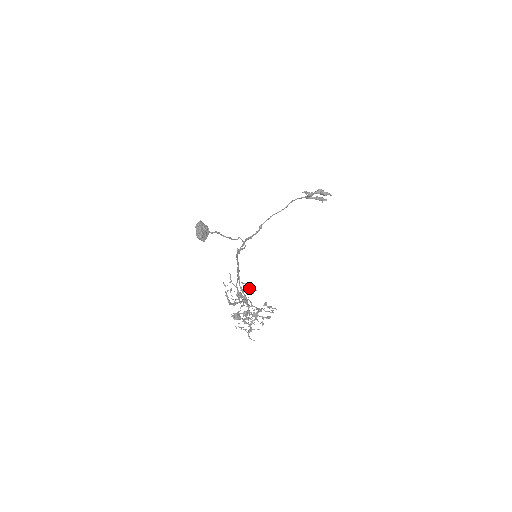
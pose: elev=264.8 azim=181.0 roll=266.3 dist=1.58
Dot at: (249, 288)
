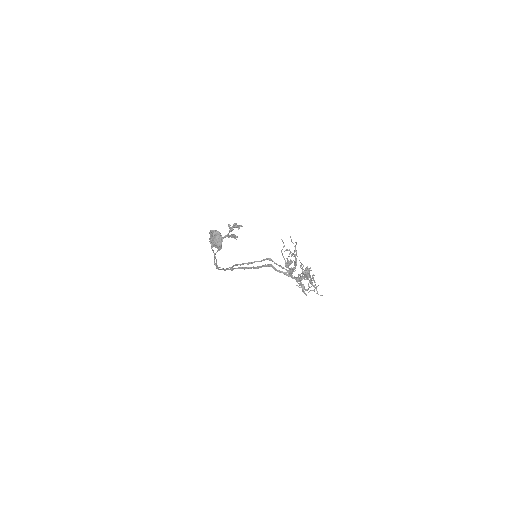
Dot at: occluded
